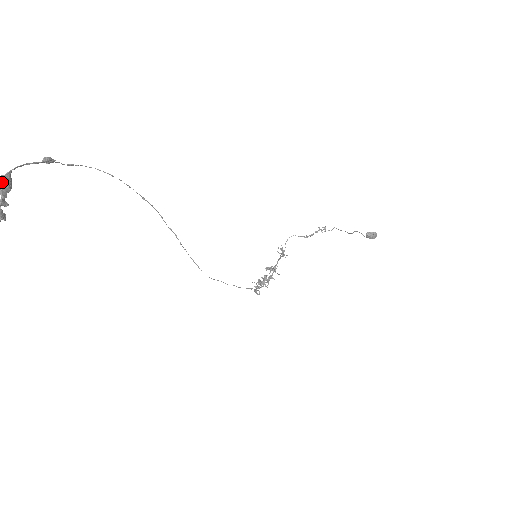
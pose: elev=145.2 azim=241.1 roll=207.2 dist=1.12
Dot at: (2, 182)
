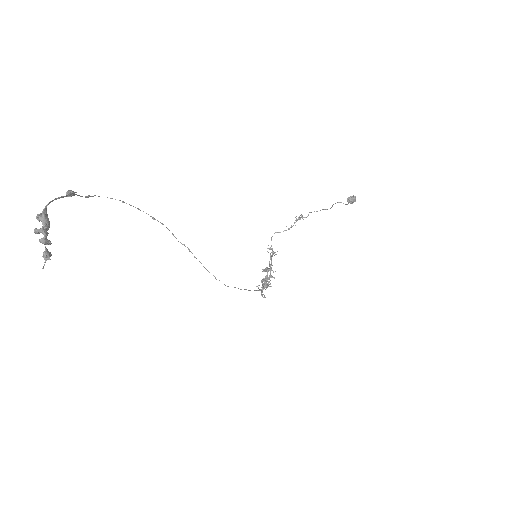
Dot at: (41, 220)
